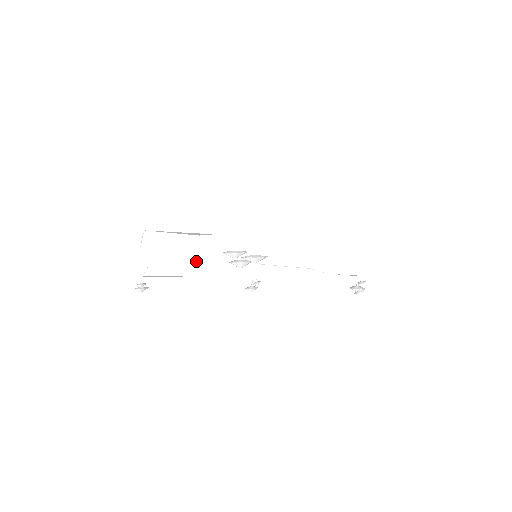
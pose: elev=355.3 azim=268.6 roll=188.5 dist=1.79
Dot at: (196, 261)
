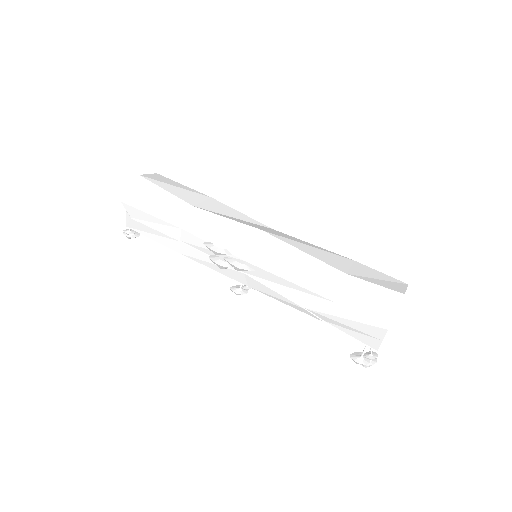
Dot at: (178, 236)
